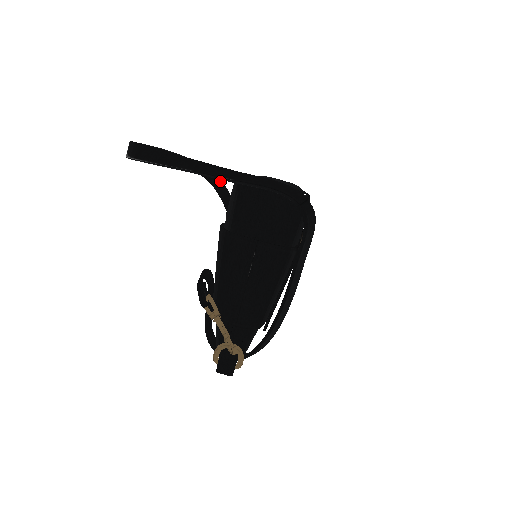
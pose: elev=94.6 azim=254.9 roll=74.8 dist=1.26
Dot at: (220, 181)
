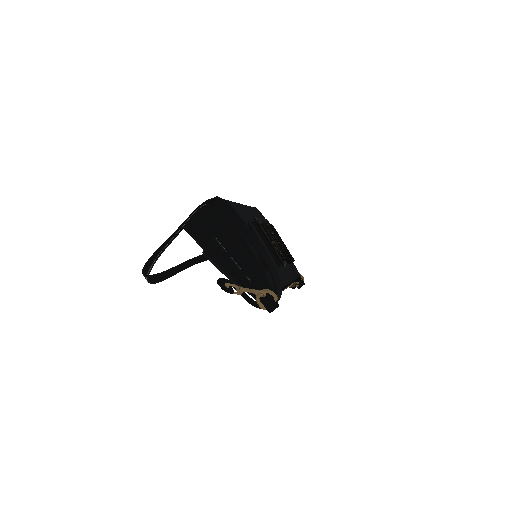
Dot at: occluded
